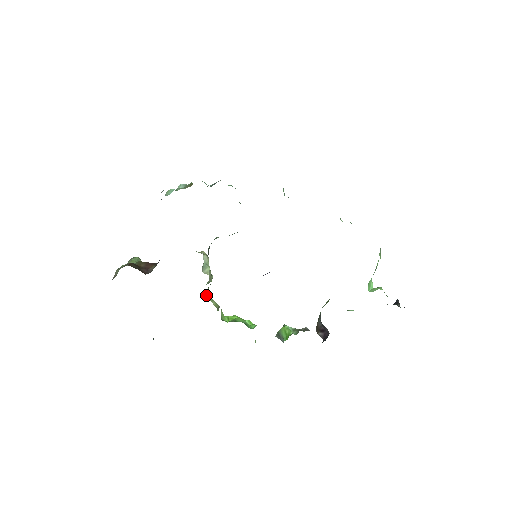
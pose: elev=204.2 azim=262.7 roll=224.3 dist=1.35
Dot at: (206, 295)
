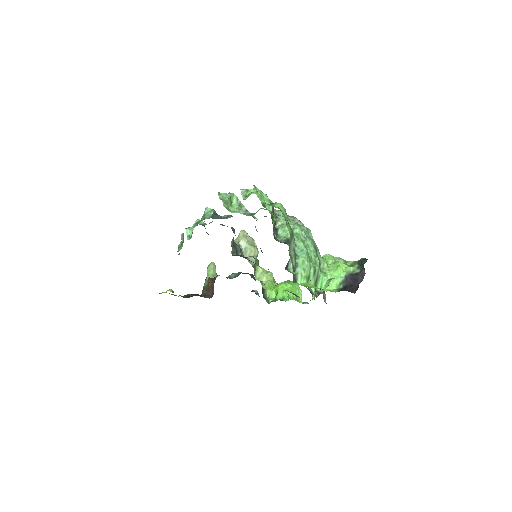
Dot at: (257, 274)
